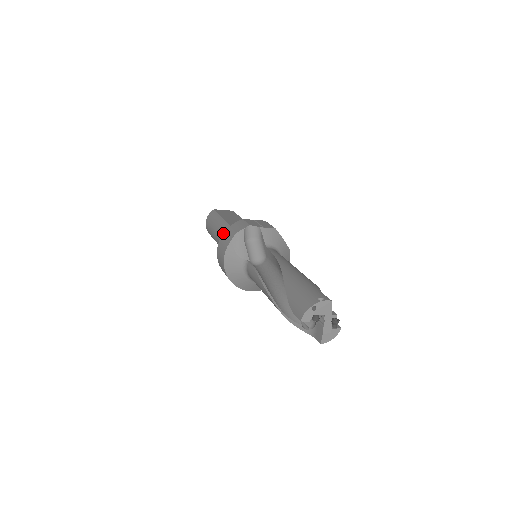
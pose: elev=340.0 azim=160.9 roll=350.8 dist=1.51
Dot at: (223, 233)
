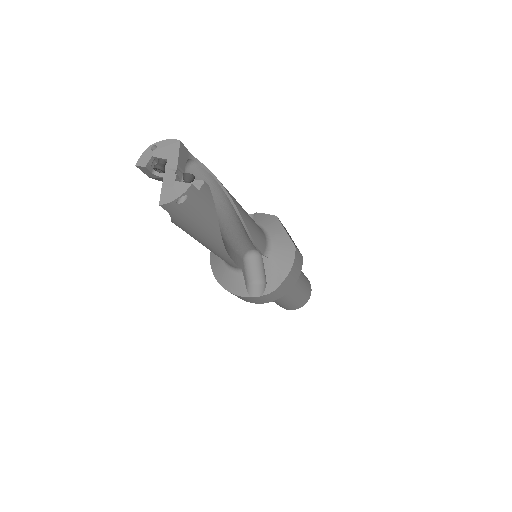
Dot at: occluded
